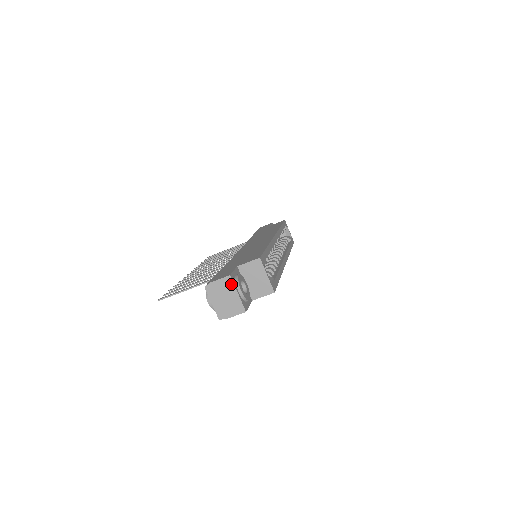
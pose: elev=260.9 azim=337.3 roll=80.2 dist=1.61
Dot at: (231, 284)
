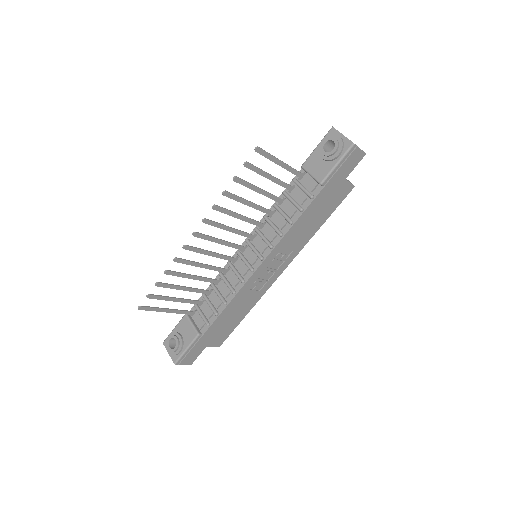
Dot at: occluded
